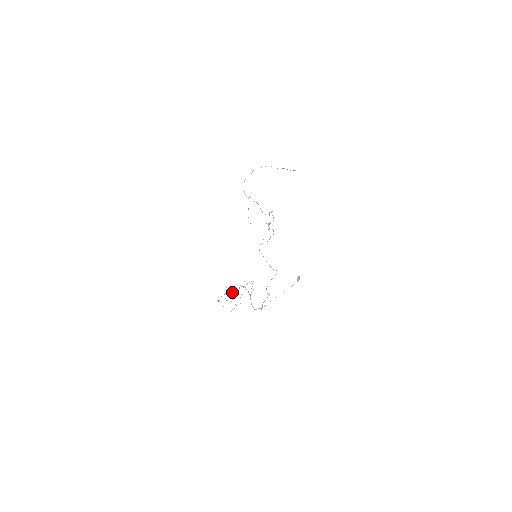
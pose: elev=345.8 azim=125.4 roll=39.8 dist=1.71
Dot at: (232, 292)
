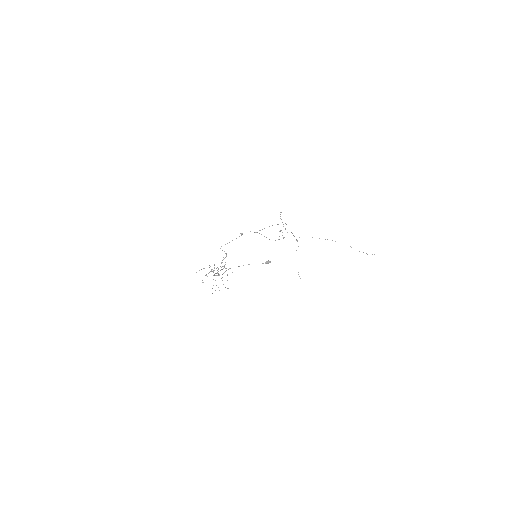
Dot at: occluded
